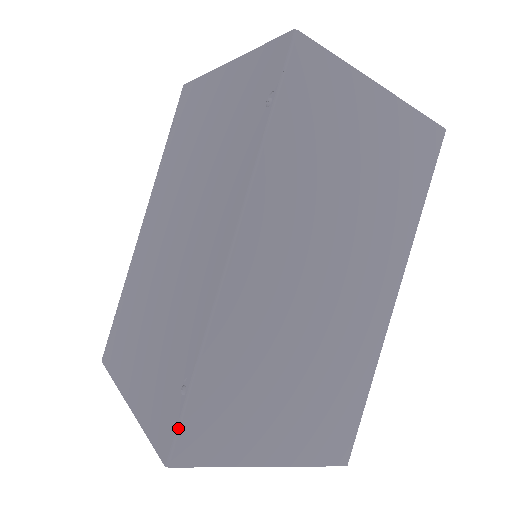
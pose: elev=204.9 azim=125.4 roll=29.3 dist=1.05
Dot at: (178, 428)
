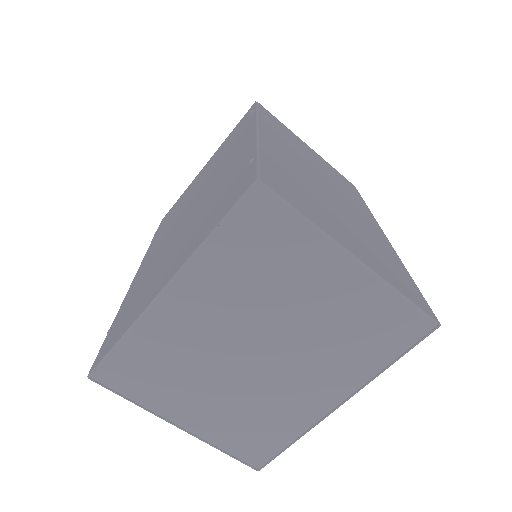
Dot at: (258, 167)
